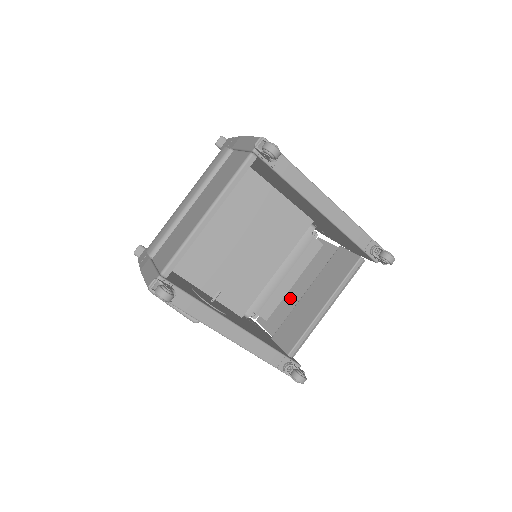
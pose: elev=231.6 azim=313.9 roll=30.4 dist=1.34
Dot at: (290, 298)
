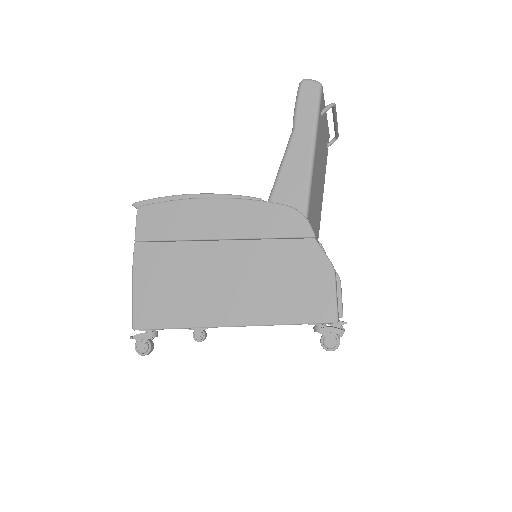
Dot at: occluded
